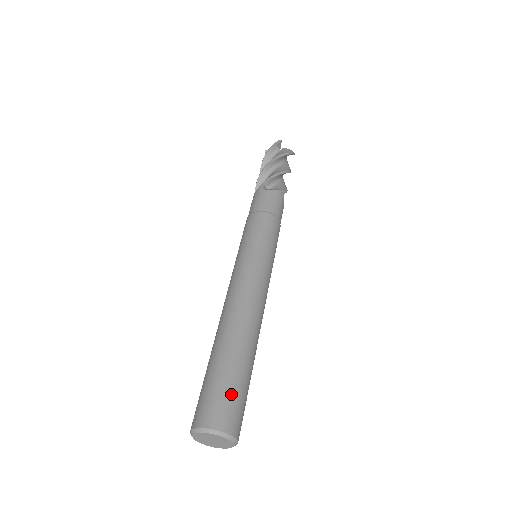
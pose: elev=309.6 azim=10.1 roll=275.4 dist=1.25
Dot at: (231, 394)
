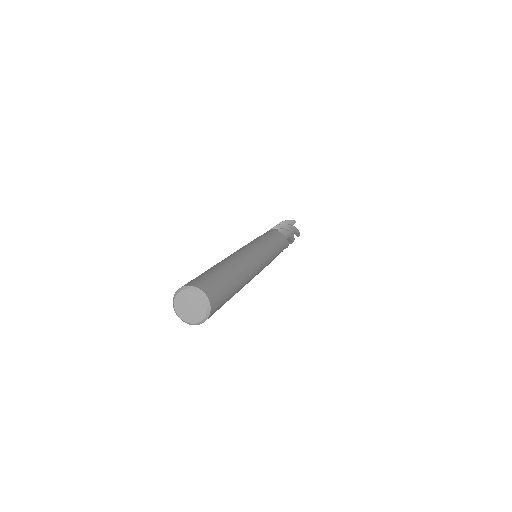
Dot at: (195, 278)
